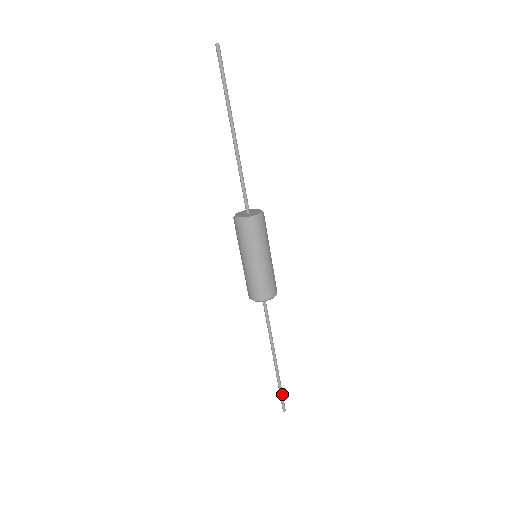
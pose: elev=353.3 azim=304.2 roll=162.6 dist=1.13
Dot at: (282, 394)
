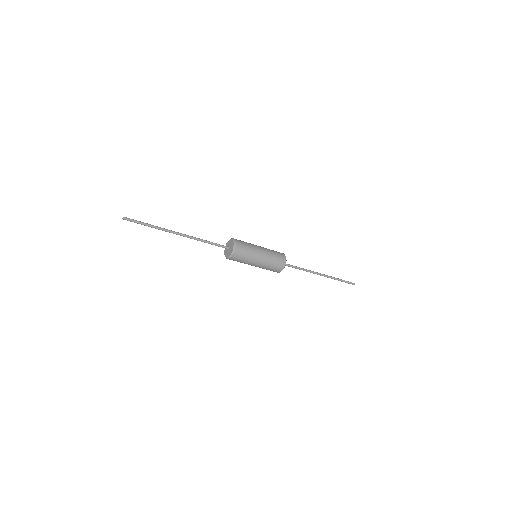
Dot at: occluded
